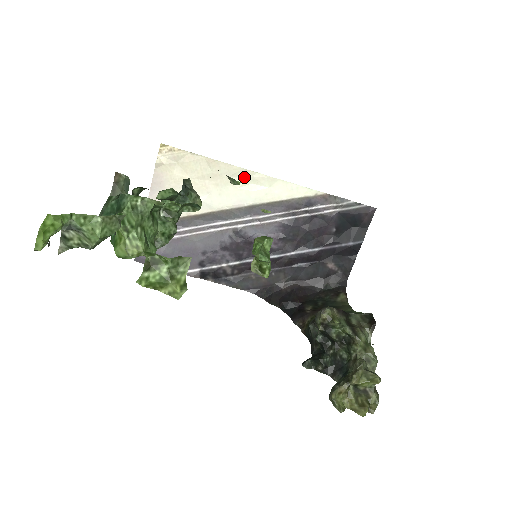
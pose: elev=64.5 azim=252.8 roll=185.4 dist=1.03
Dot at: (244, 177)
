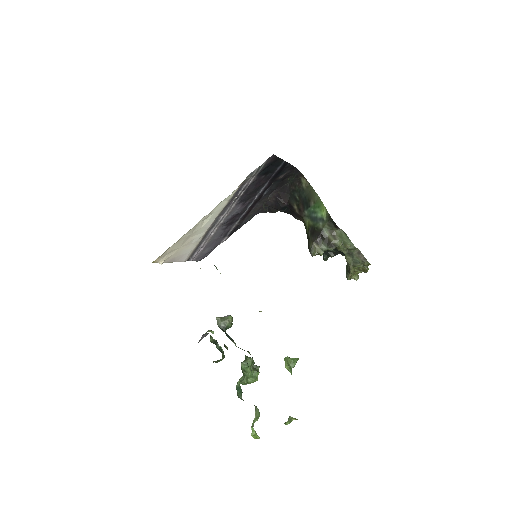
Dot at: (198, 225)
